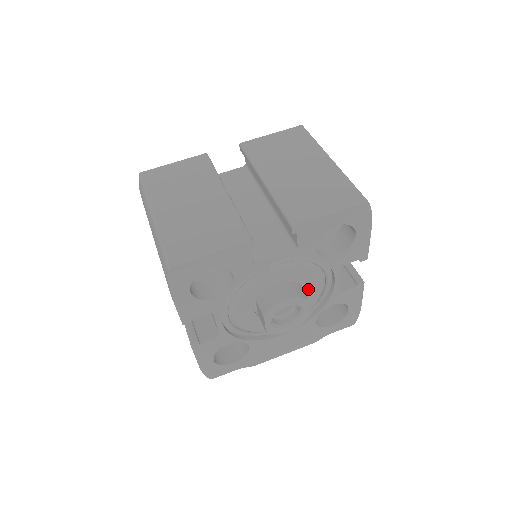
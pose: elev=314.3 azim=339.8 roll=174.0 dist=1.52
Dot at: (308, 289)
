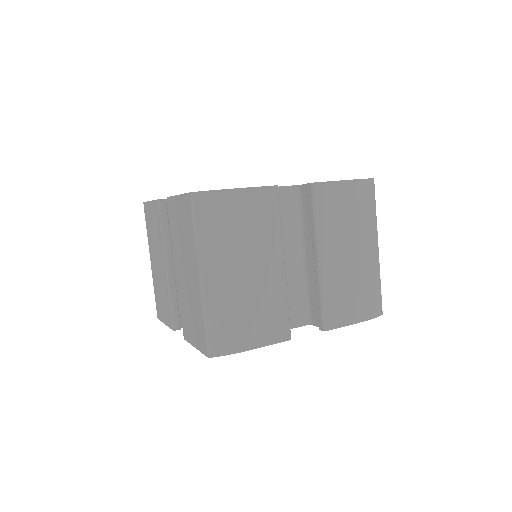
Dot at: occluded
